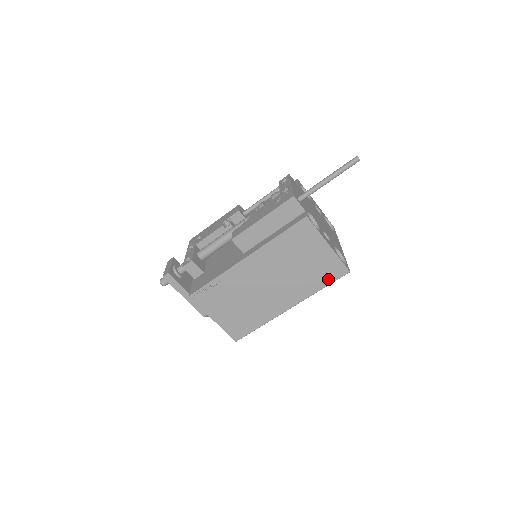
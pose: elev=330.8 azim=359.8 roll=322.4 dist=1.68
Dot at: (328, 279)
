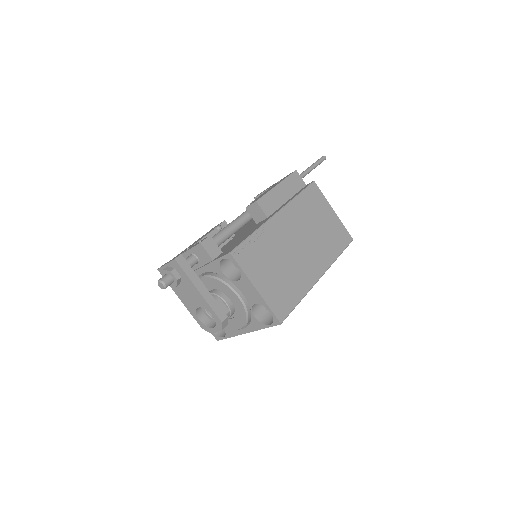
Dot at: (341, 245)
